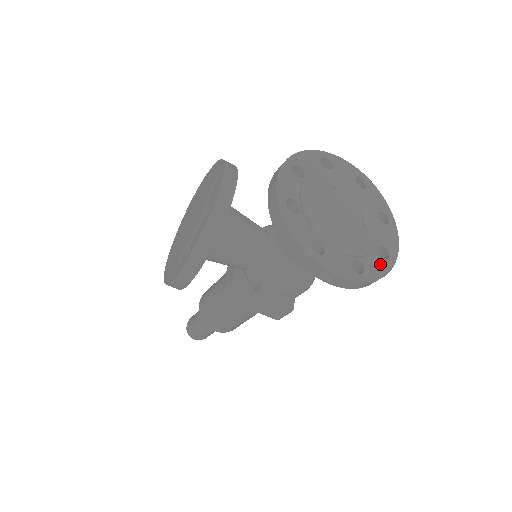
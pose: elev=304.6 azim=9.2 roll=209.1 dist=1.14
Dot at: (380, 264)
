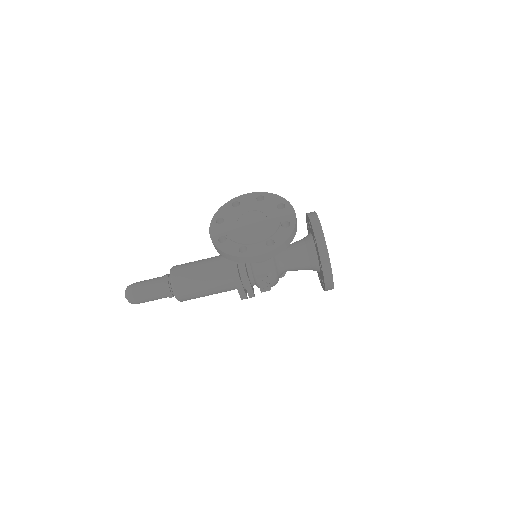
Dot at: occluded
